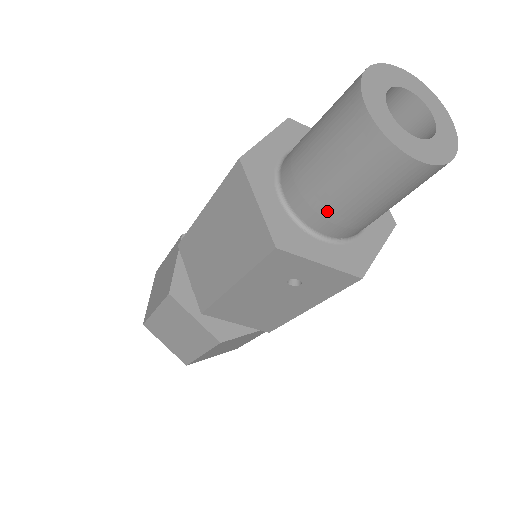
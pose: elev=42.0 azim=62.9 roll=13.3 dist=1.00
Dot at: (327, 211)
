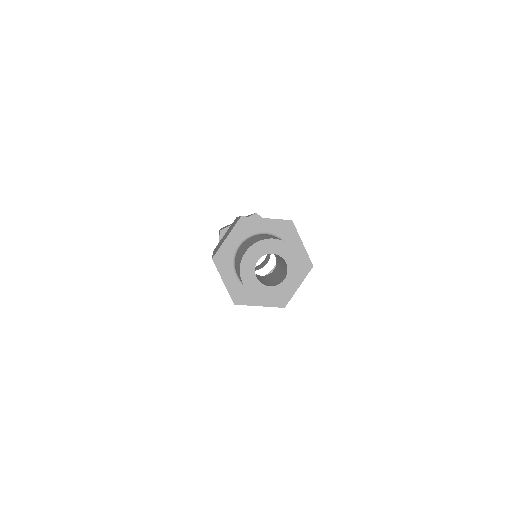
Dot at: occluded
